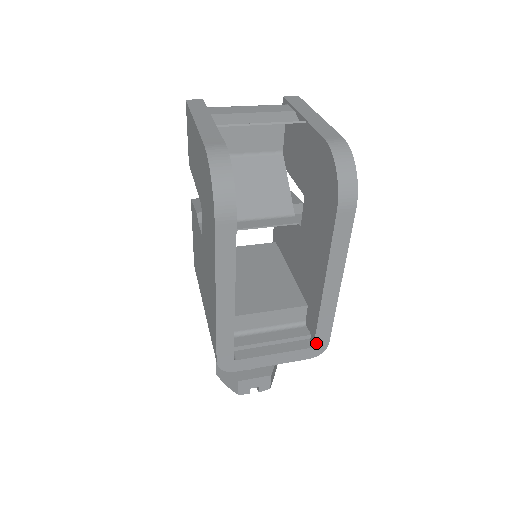
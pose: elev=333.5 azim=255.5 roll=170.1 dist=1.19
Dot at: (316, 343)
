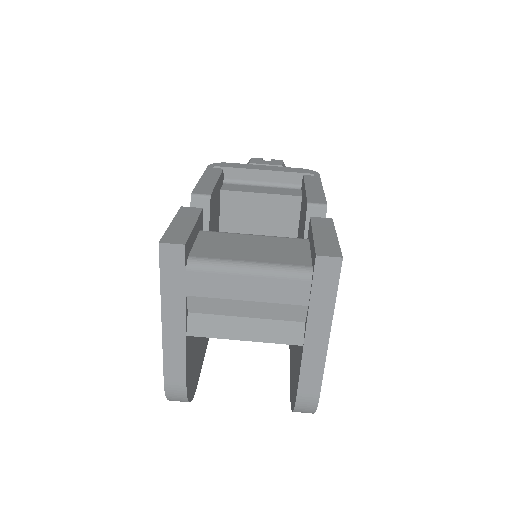
Dot at: occluded
